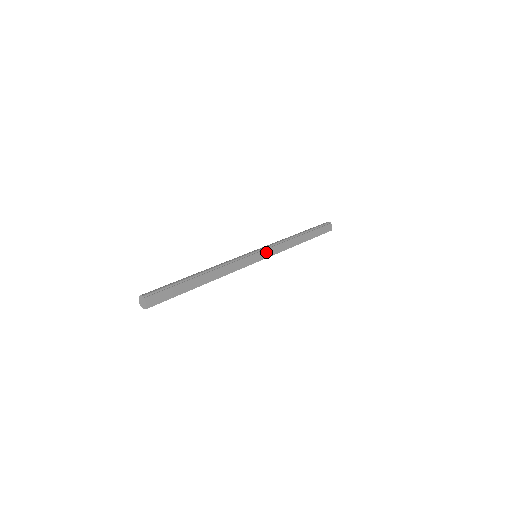
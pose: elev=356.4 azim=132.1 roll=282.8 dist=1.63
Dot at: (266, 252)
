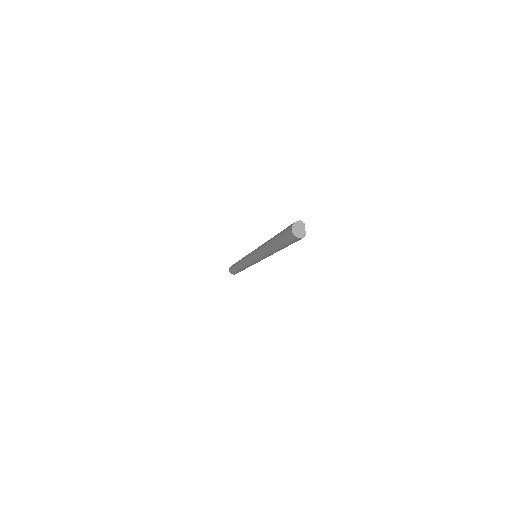
Dot at: occluded
